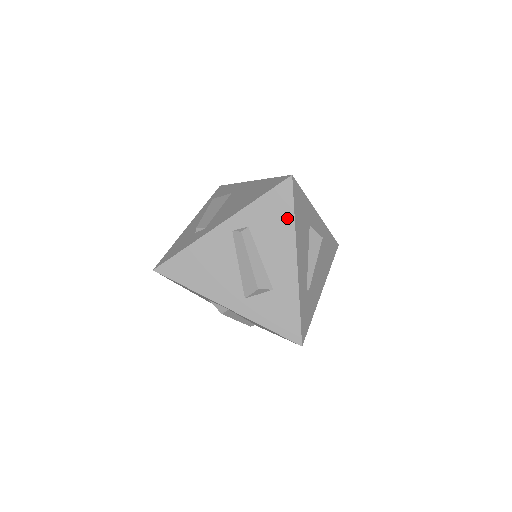
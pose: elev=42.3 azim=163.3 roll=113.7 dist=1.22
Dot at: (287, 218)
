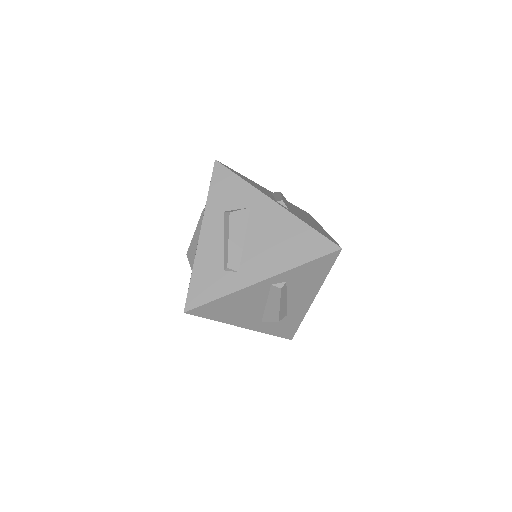
Dot at: (322, 275)
